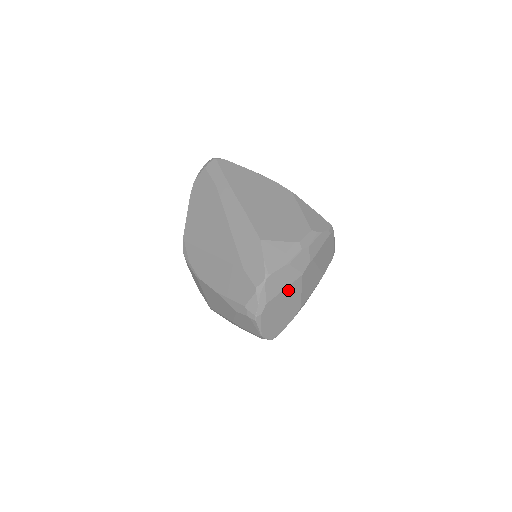
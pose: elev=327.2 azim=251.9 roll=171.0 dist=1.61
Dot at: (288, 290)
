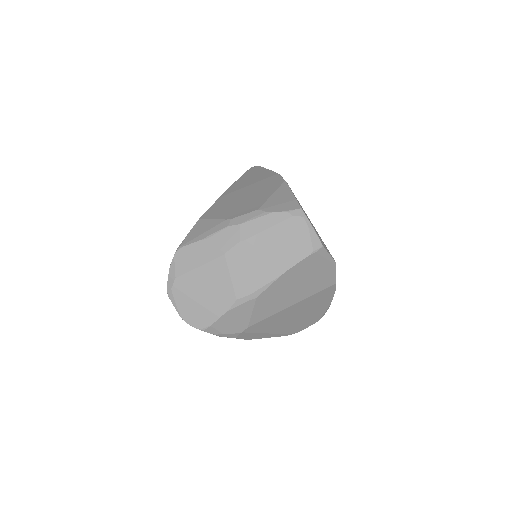
Dot at: (206, 269)
